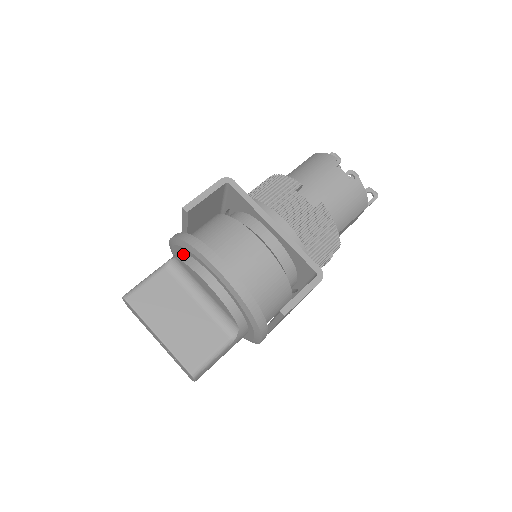
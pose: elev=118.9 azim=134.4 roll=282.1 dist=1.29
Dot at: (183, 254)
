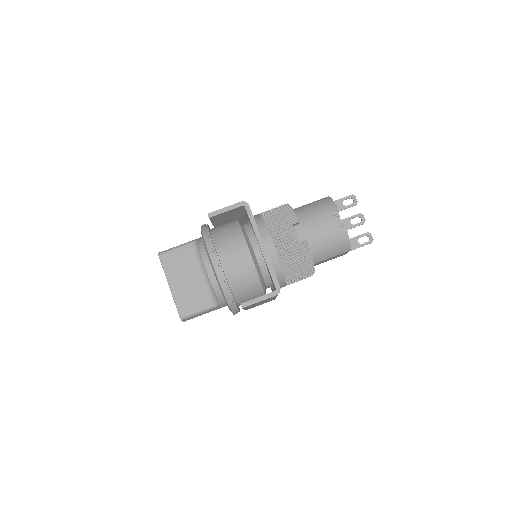
Dot at: (202, 241)
